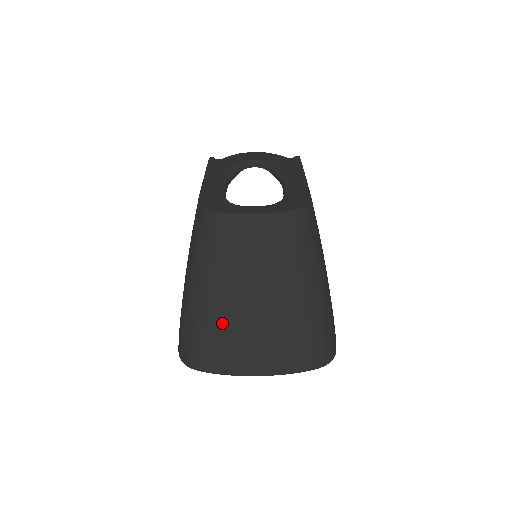
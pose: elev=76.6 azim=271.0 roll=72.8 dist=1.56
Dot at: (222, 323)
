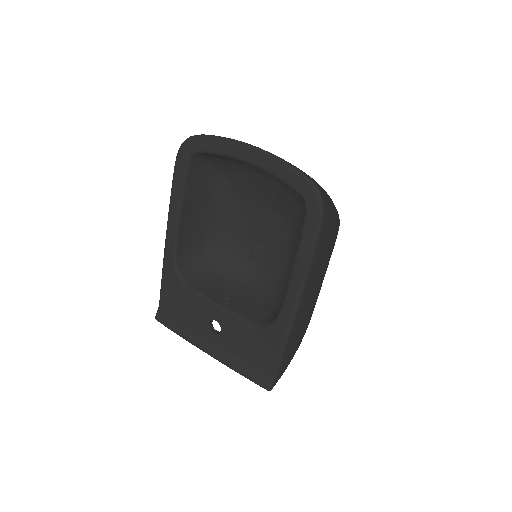
Dot at: occluded
